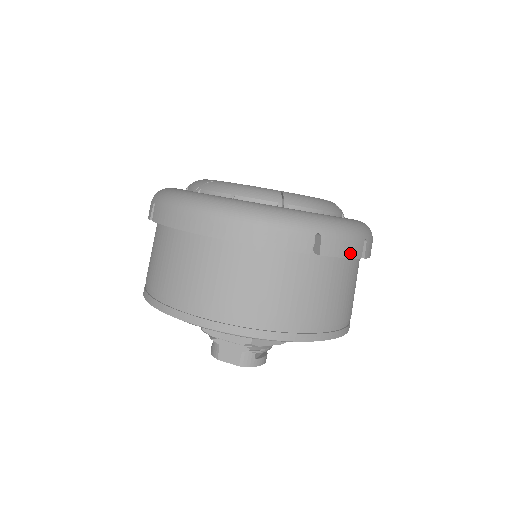
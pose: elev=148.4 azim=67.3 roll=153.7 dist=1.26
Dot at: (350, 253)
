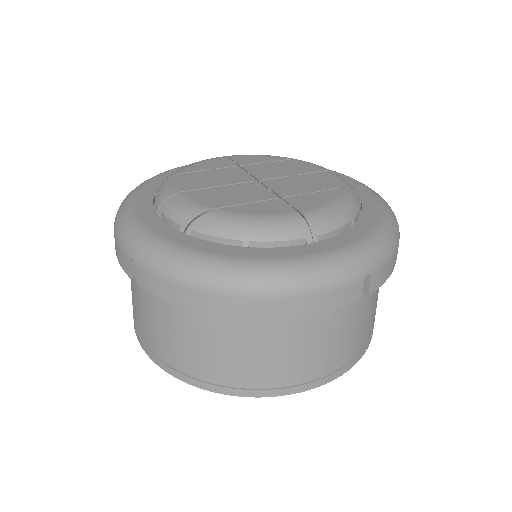
Dot at: (391, 269)
